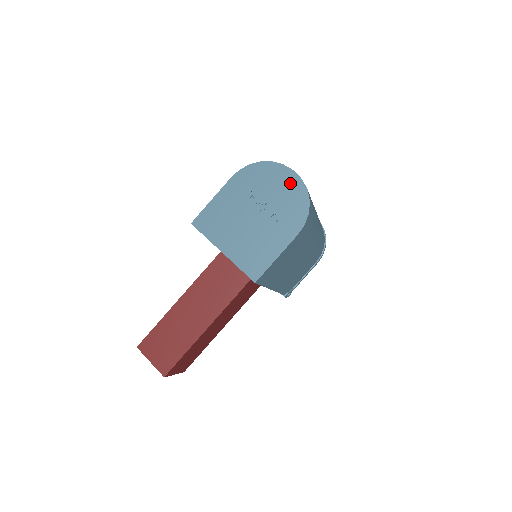
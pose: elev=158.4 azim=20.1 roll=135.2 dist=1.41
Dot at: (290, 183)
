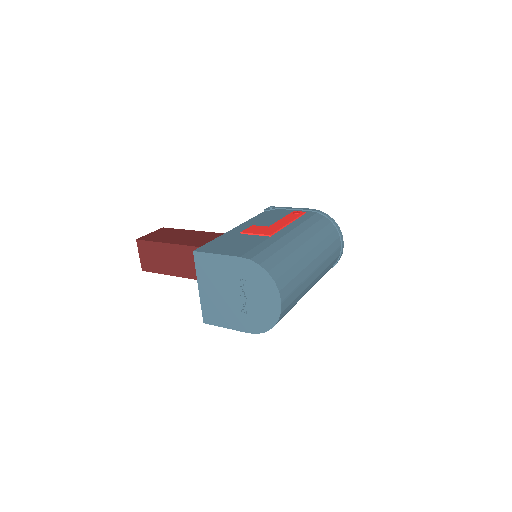
Dot at: (272, 306)
